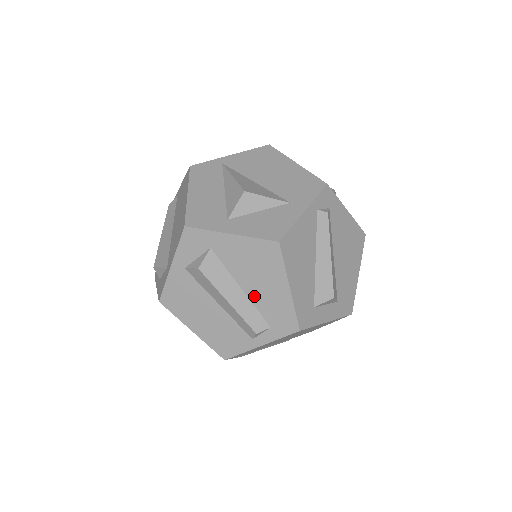
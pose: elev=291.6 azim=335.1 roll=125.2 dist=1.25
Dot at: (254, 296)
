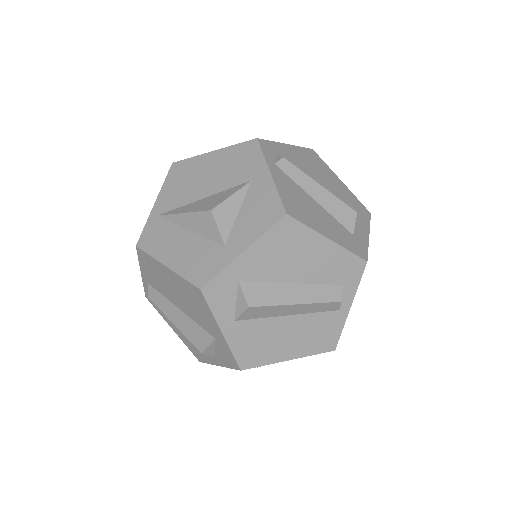
Dot at: (309, 277)
